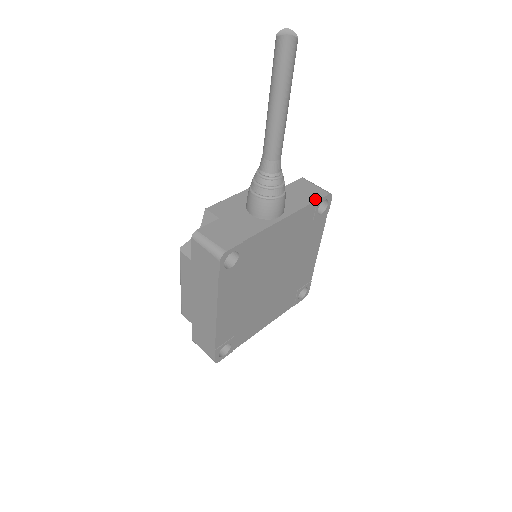
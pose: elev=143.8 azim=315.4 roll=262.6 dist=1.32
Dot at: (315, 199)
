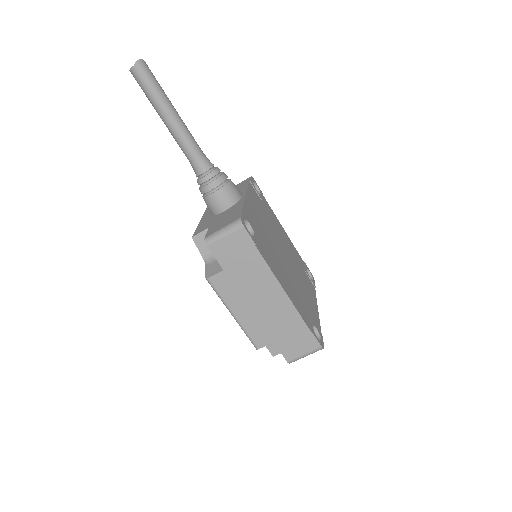
Dot at: (247, 182)
